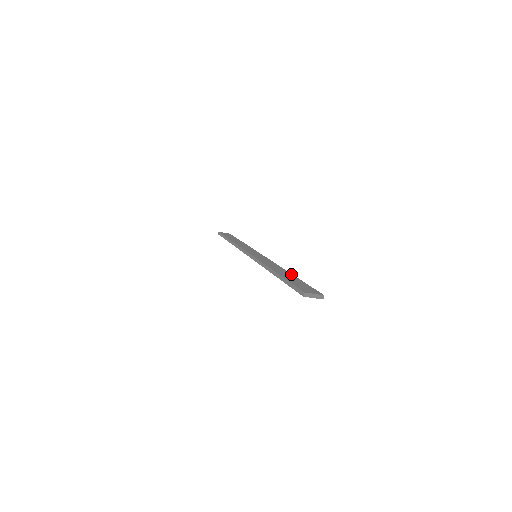
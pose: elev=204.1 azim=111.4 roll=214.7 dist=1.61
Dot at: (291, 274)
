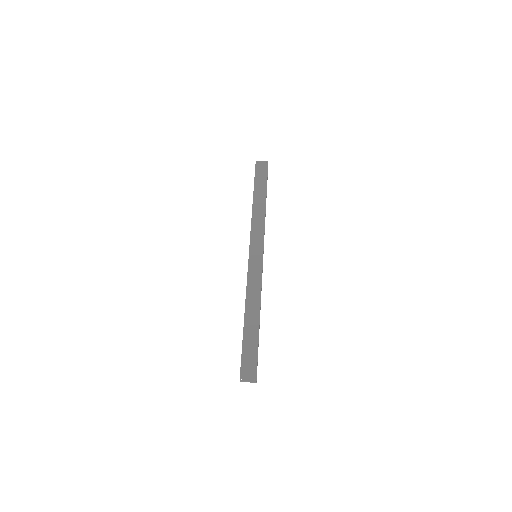
Dot at: (258, 322)
